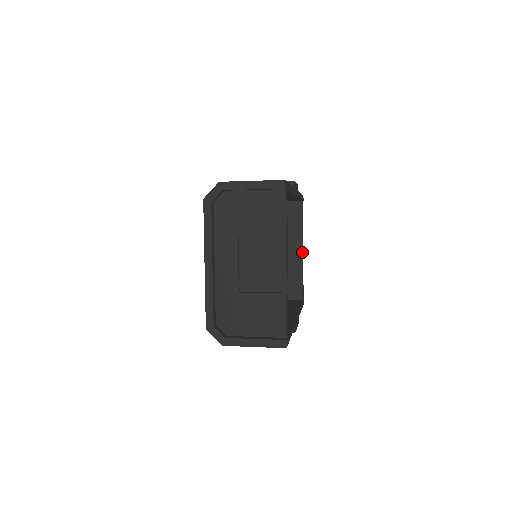
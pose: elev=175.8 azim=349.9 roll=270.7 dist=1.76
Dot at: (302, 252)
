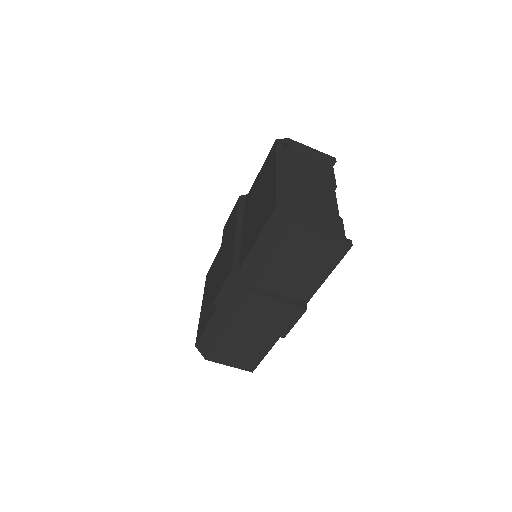
Dot at: occluded
